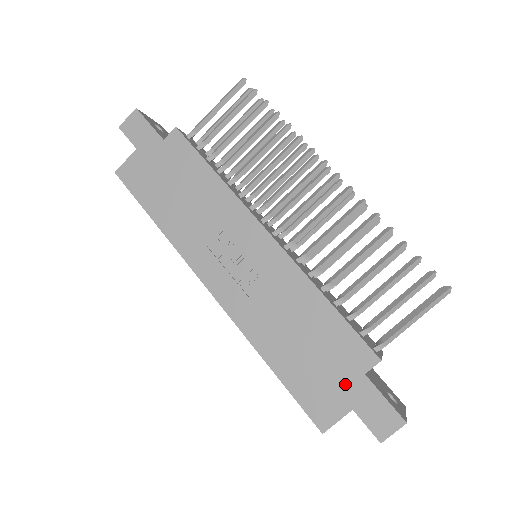
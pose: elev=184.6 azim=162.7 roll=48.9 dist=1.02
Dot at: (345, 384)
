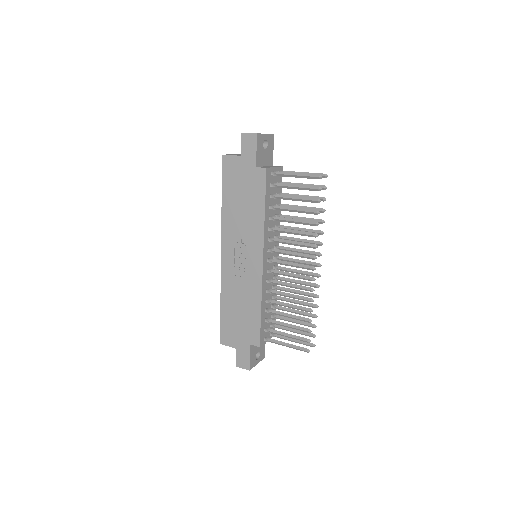
Dot at: (241, 340)
